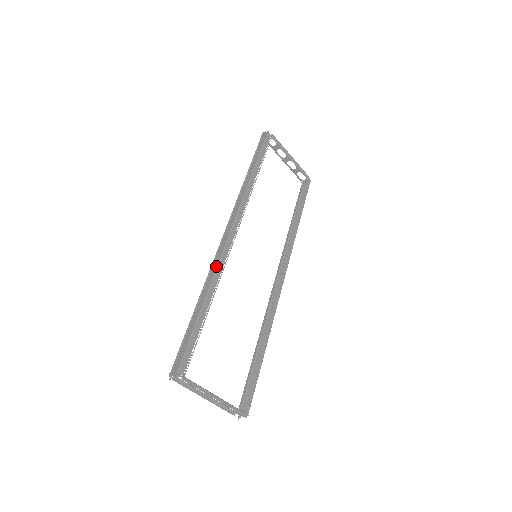
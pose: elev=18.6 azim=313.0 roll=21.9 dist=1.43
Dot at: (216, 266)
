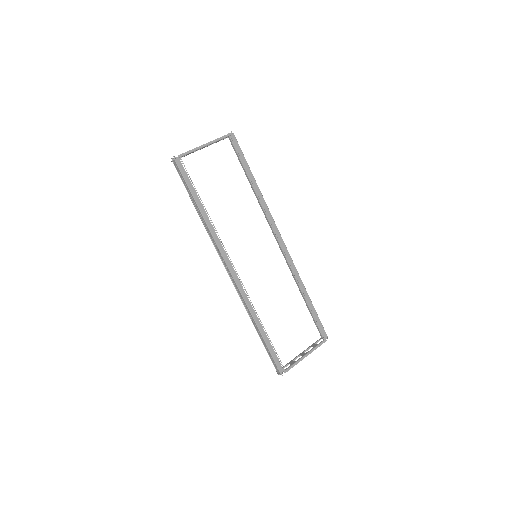
Dot at: (245, 304)
